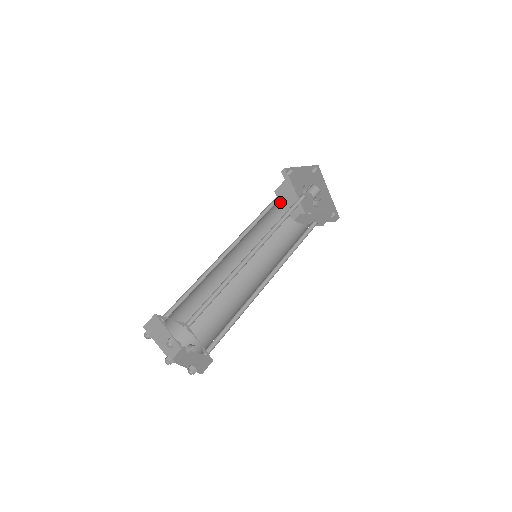
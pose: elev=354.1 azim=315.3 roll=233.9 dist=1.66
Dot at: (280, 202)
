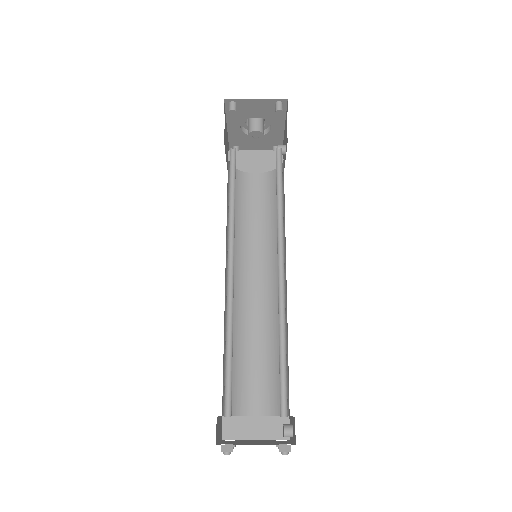
Dot at: occluded
